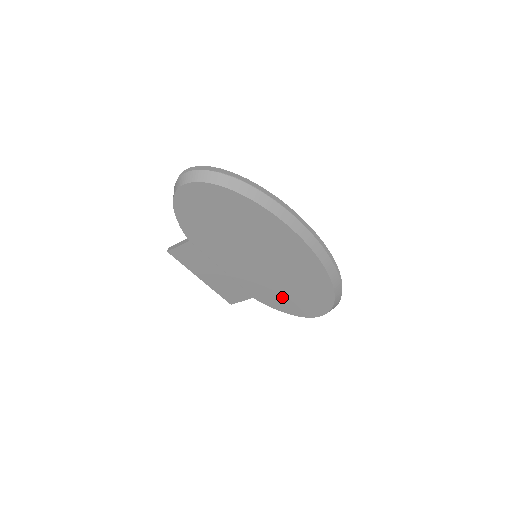
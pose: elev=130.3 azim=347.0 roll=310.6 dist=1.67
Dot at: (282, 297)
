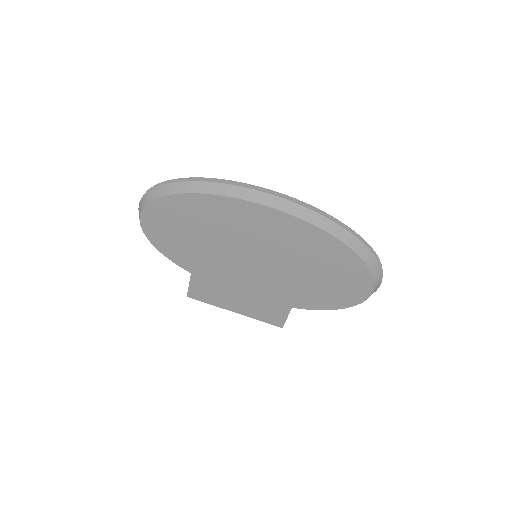
Dot at: (315, 290)
